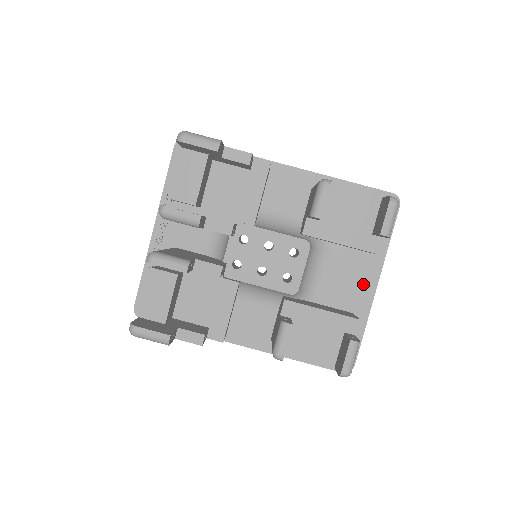
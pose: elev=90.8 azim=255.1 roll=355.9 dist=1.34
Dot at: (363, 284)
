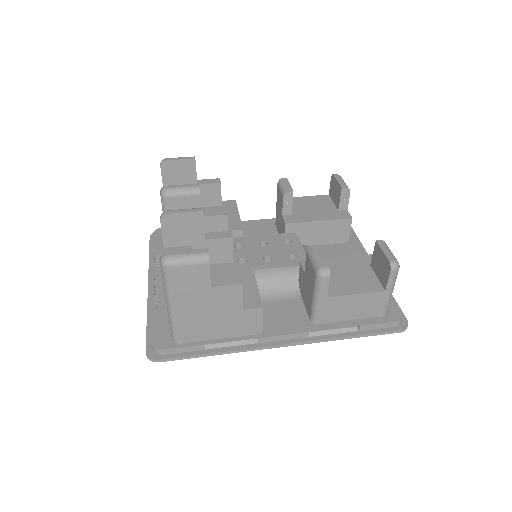
Dot at: occluded
